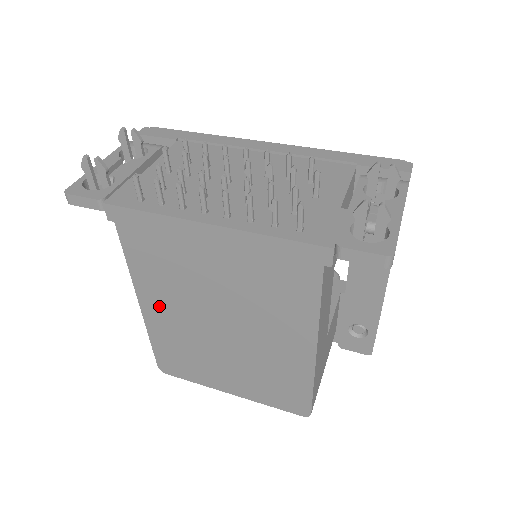
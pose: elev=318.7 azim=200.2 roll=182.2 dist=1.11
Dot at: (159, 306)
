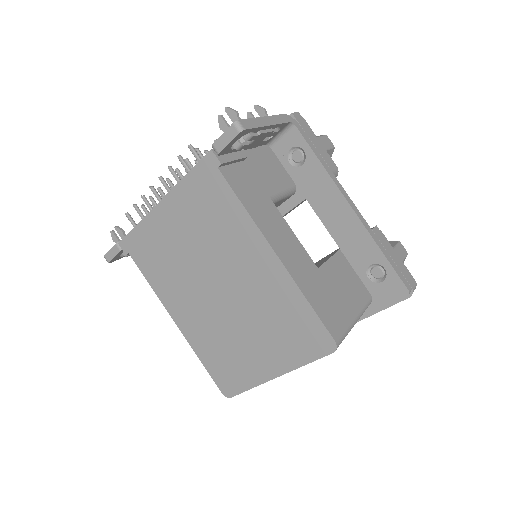
Dot at: (183, 311)
